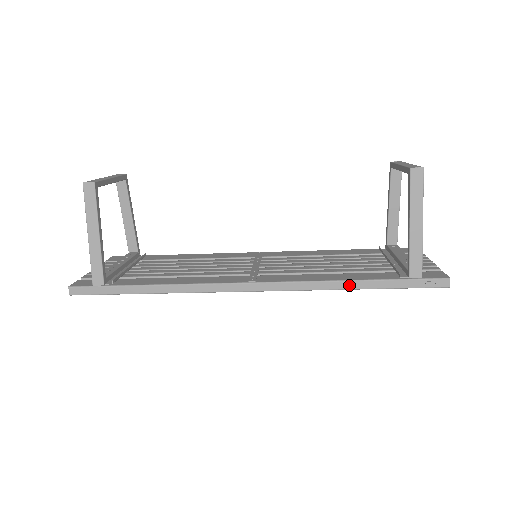
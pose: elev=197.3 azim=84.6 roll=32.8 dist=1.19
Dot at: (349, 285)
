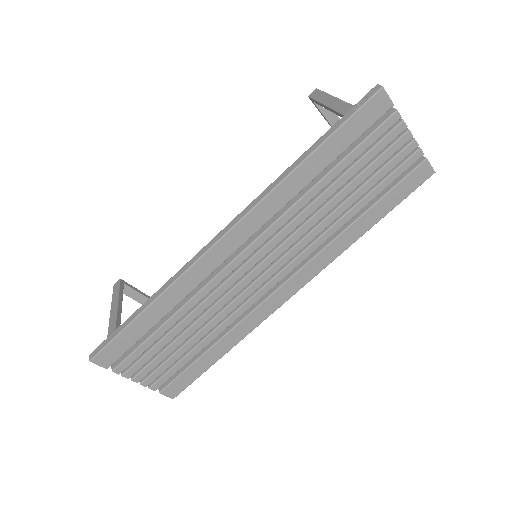
Dot at: (297, 162)
